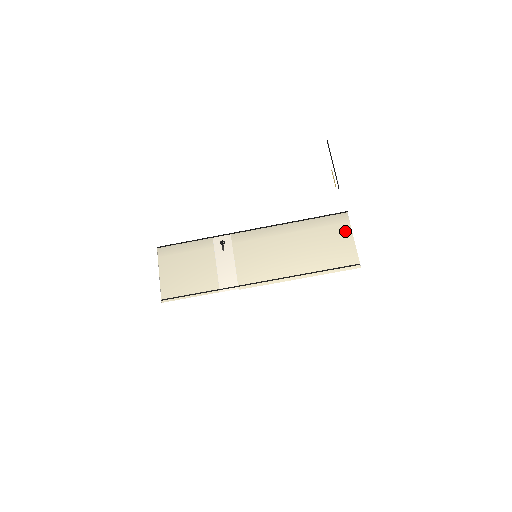
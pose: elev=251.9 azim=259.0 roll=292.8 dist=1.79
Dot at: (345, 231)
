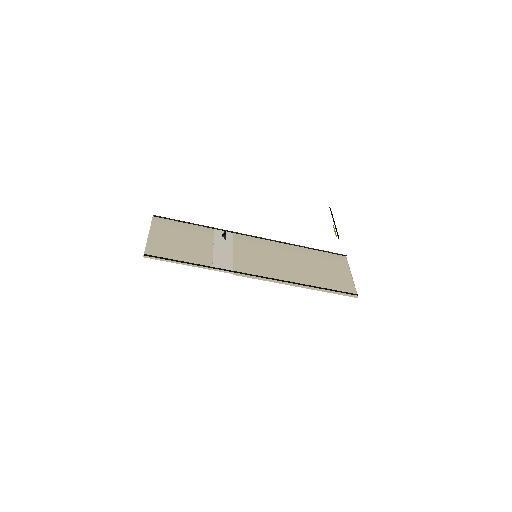
Dot at: (344, 268)
